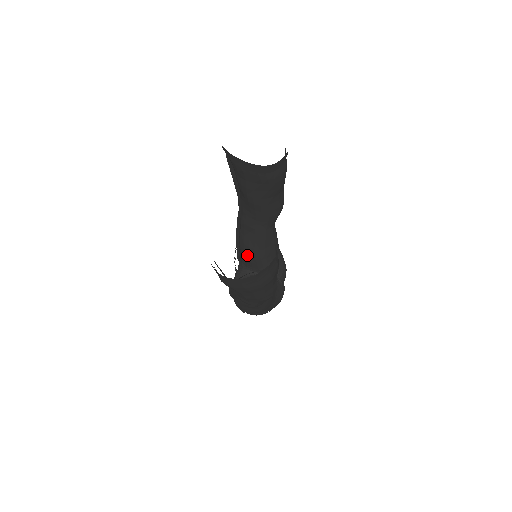
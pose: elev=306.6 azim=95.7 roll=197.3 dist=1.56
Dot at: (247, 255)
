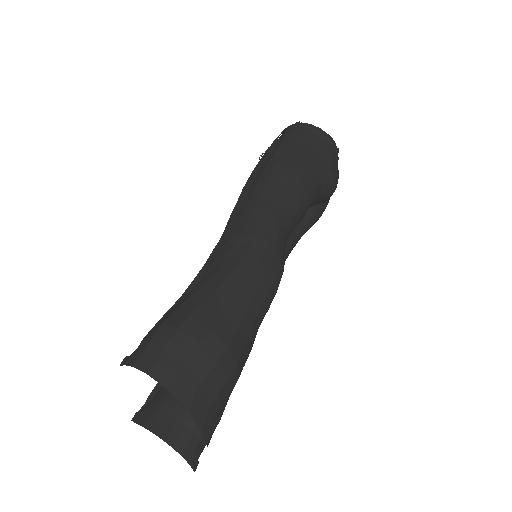
Dot at: occluded
